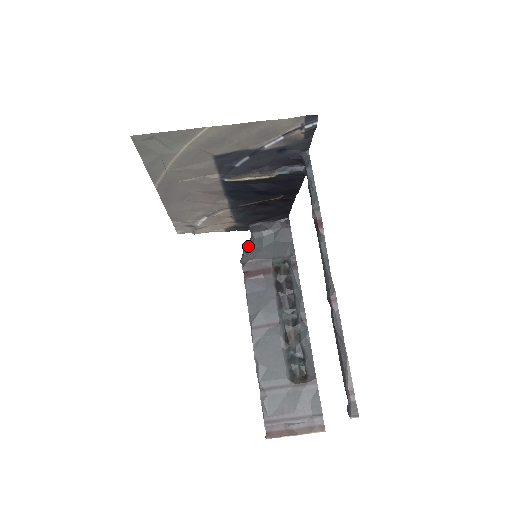
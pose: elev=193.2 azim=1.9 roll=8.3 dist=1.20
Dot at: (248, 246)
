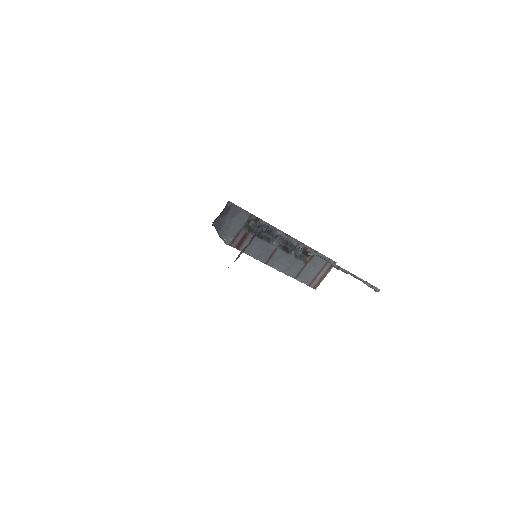
Dot at: (221, 234)
